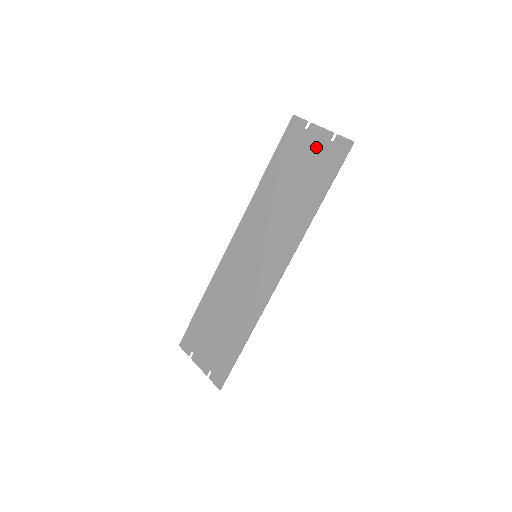
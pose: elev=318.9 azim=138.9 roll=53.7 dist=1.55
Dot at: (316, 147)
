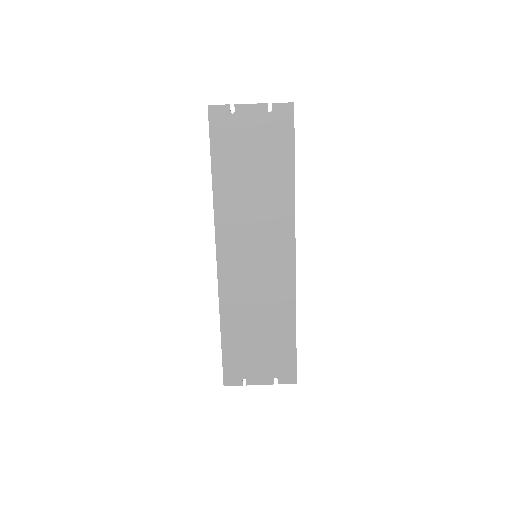
Dot at: (257, 125)
